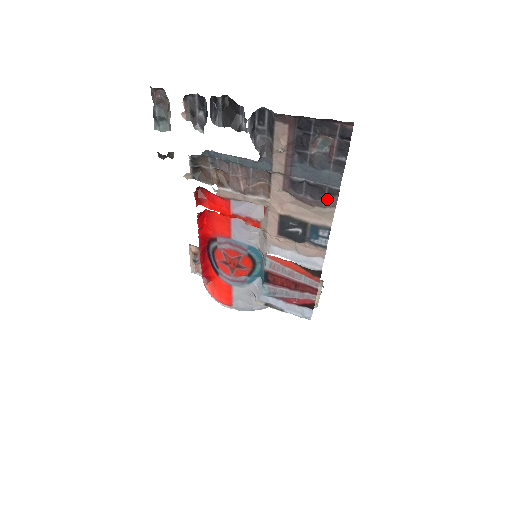
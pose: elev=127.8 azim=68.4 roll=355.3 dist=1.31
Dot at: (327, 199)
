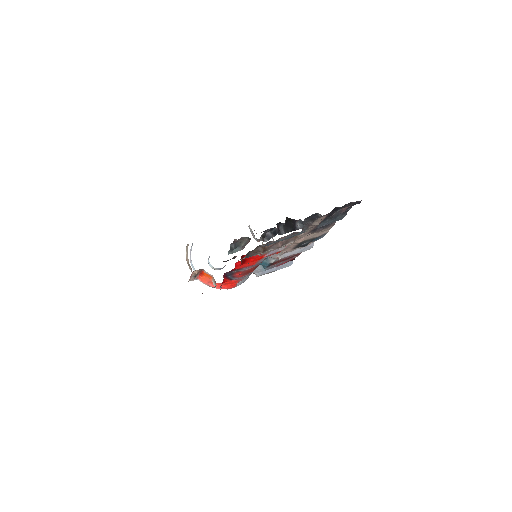
Dot at: (330, 224)
